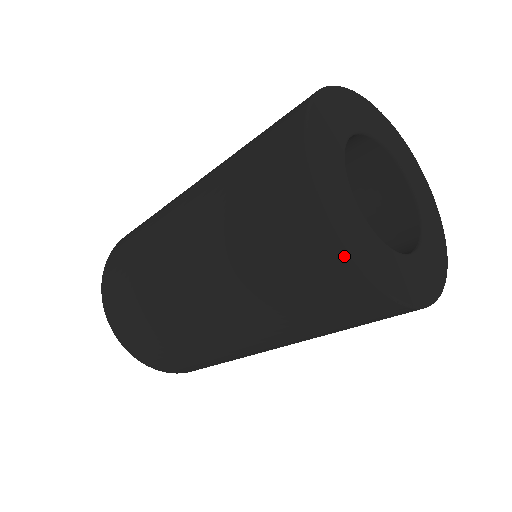
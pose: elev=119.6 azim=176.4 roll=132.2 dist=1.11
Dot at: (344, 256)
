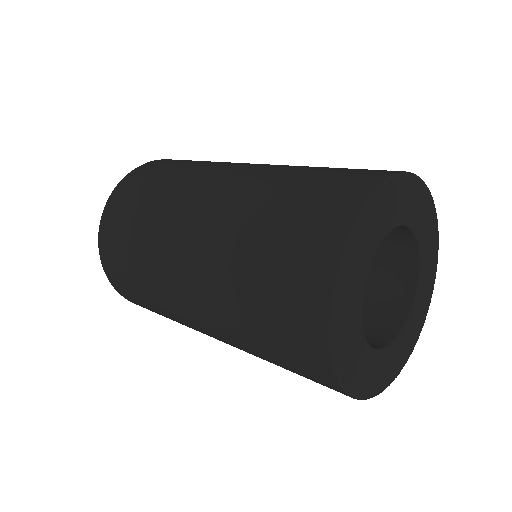
Dot at: (351, 397)
